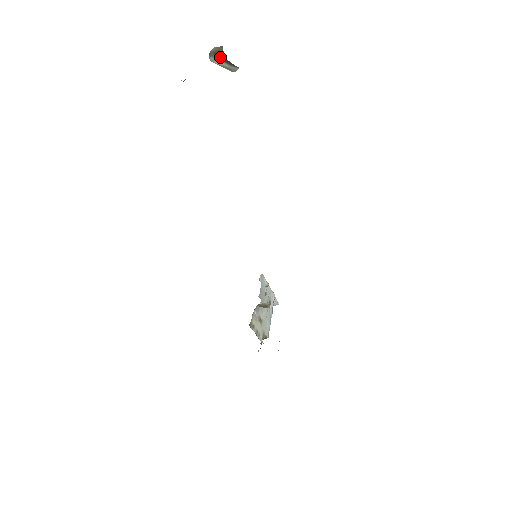
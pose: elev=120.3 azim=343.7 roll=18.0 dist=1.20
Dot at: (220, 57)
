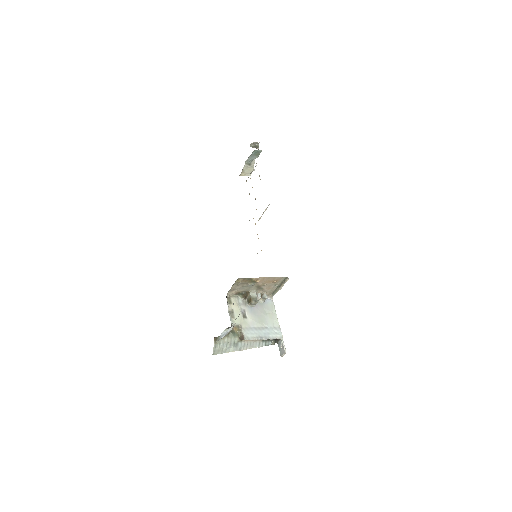
Dot at: occluded
